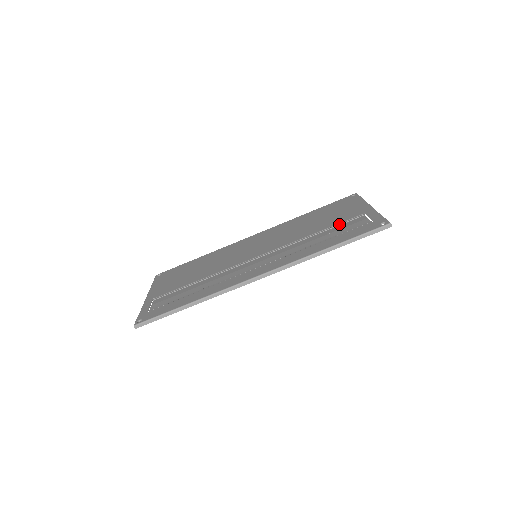
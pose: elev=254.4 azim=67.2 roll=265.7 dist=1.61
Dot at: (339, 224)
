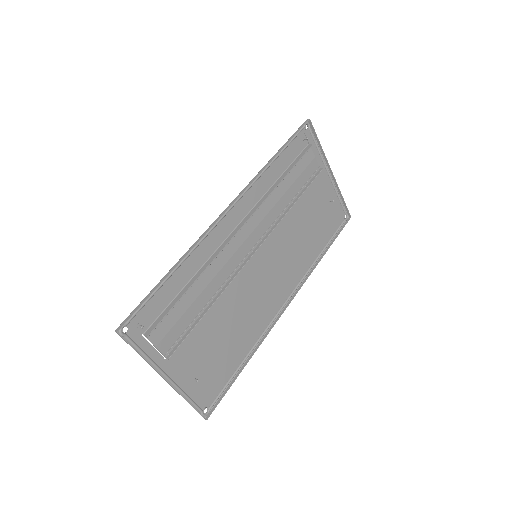
Dot at: (304, 184)
